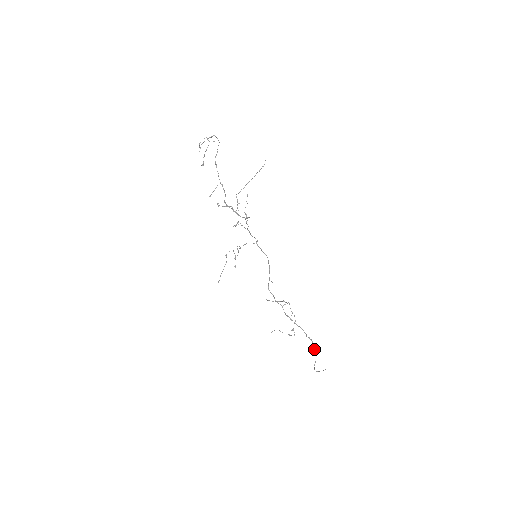
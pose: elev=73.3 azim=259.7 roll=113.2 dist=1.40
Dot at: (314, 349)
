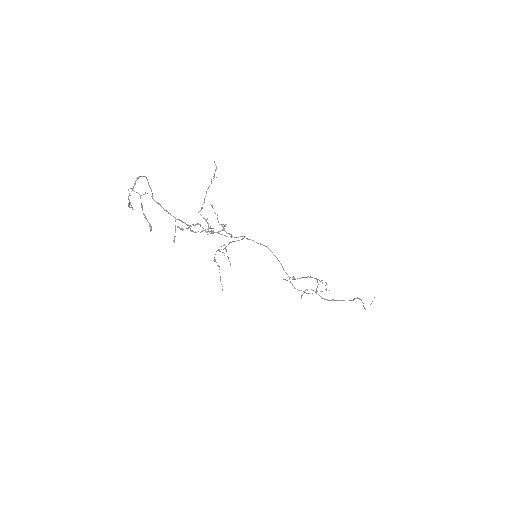
Dot at: (361, 300)
